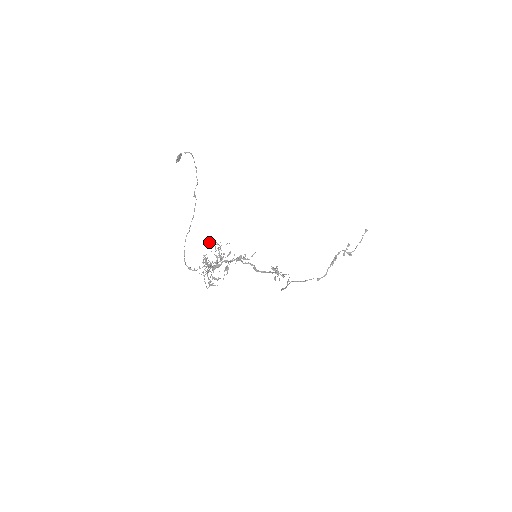
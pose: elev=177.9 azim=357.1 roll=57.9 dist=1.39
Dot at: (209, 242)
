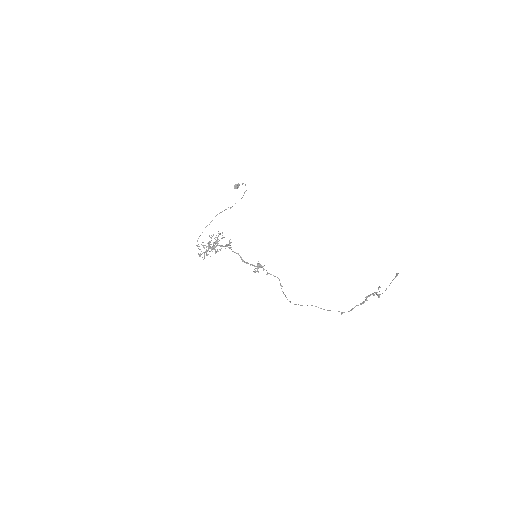
Dot at: (219, 234)
